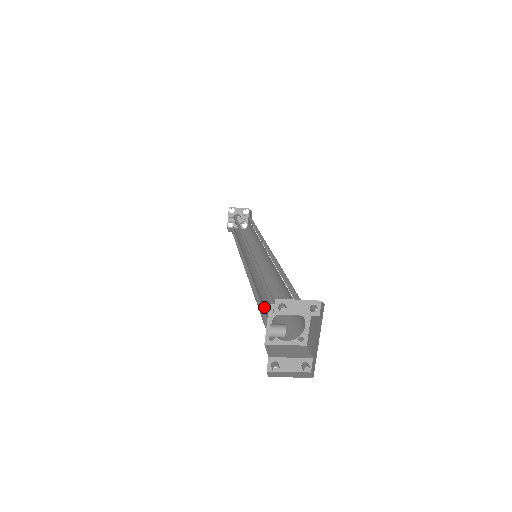
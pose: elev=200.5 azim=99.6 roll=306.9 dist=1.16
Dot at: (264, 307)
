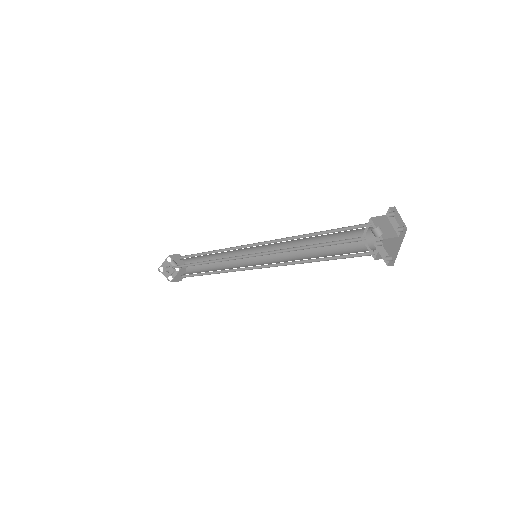
Dot at: (324, 245)
